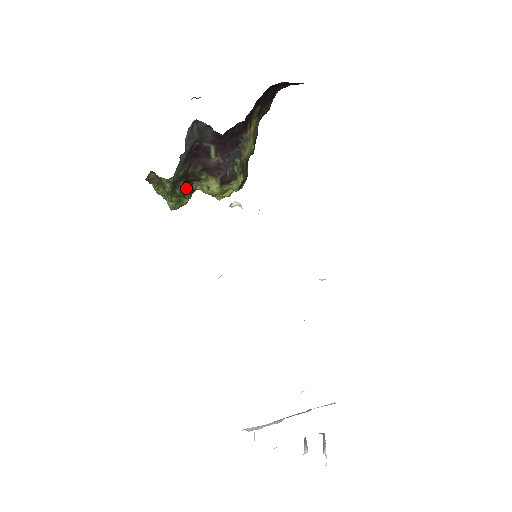
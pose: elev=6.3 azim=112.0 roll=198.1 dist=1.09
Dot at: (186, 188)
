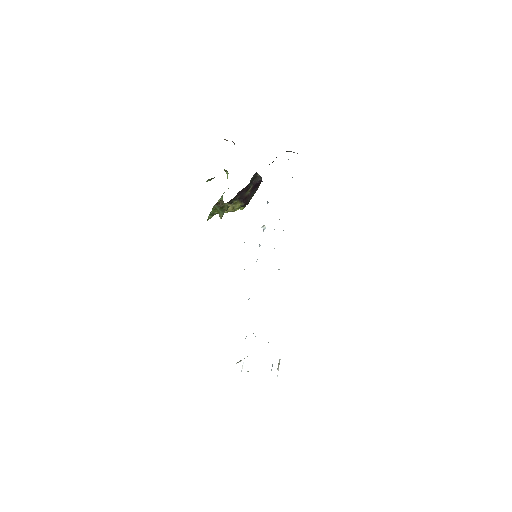
Dot at: occluded
